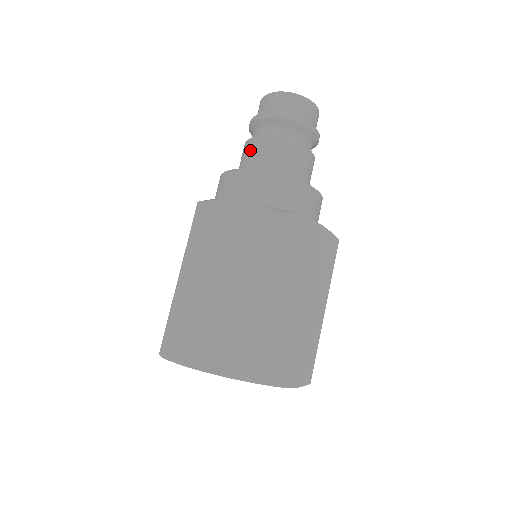
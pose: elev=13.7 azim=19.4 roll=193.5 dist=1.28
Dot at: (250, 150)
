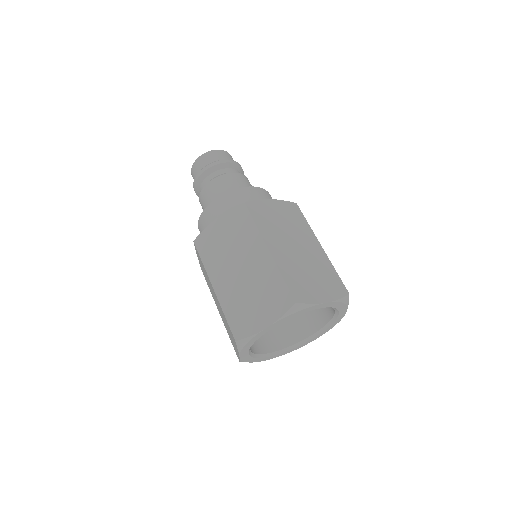
Dot at: (227, 182)
